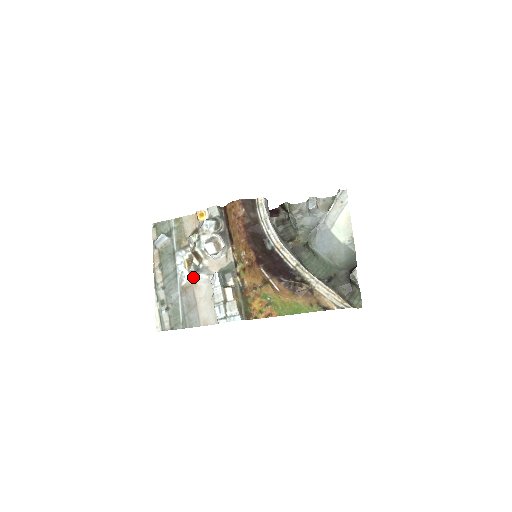
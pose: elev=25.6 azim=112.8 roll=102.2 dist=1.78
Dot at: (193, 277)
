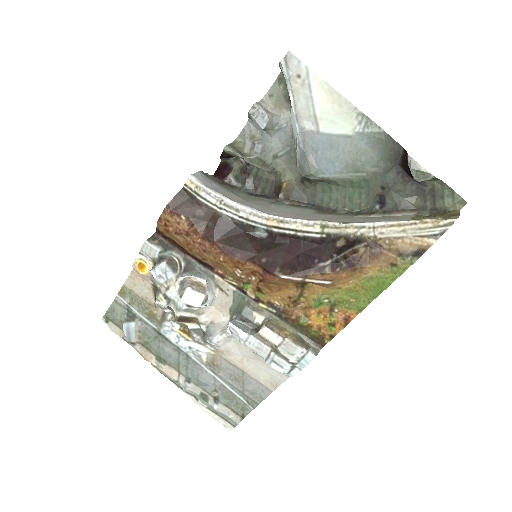
Dot at: (208, 346)
